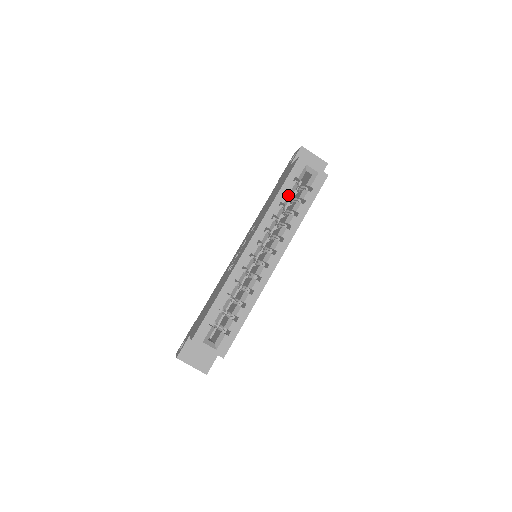
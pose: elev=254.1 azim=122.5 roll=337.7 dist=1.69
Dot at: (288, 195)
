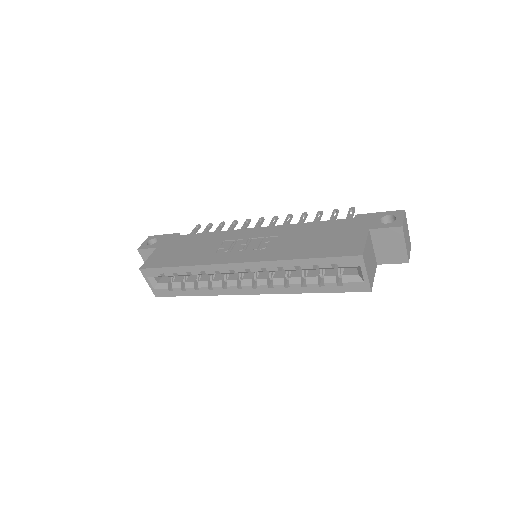
Dot at: (313, 268)
